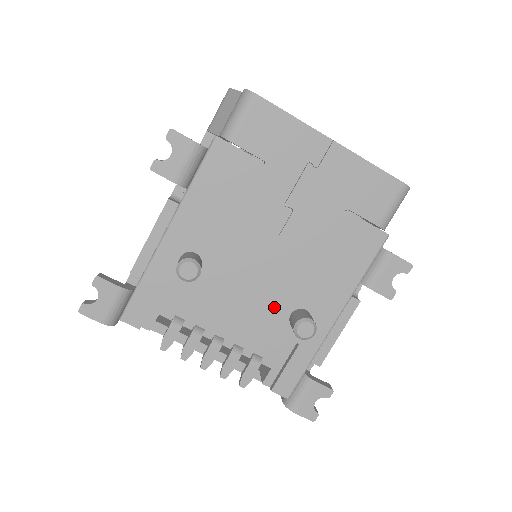
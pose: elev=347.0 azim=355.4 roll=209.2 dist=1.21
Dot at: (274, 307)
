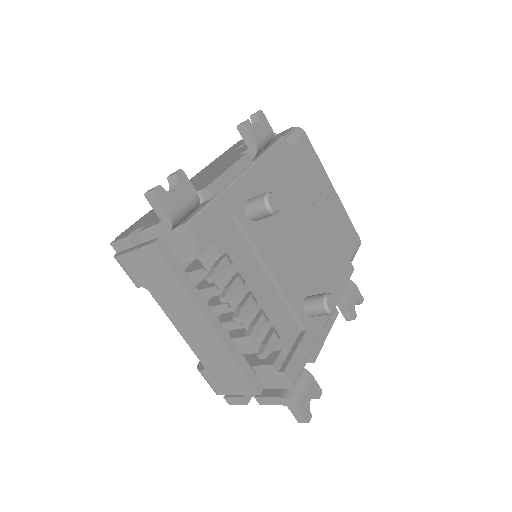
Dot at: (296, 285)
